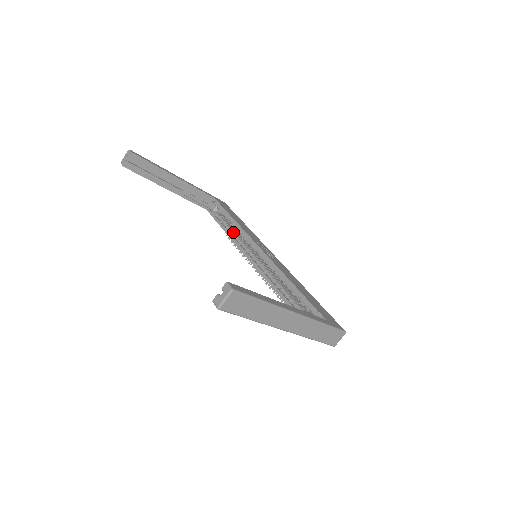
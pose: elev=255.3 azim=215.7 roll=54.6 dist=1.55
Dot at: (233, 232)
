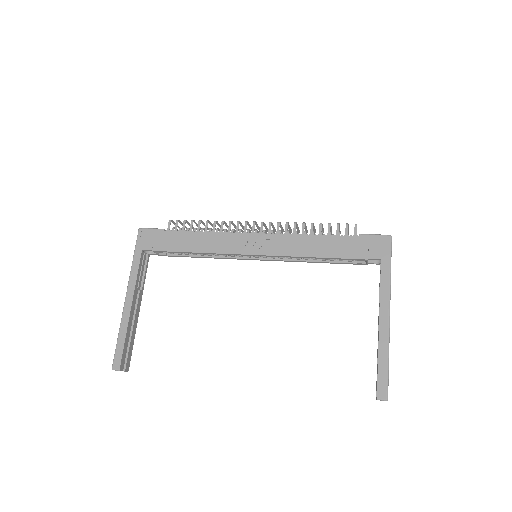
Dot at: occluded
